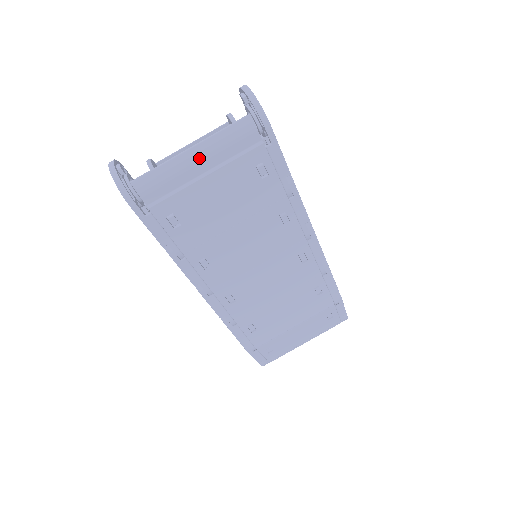
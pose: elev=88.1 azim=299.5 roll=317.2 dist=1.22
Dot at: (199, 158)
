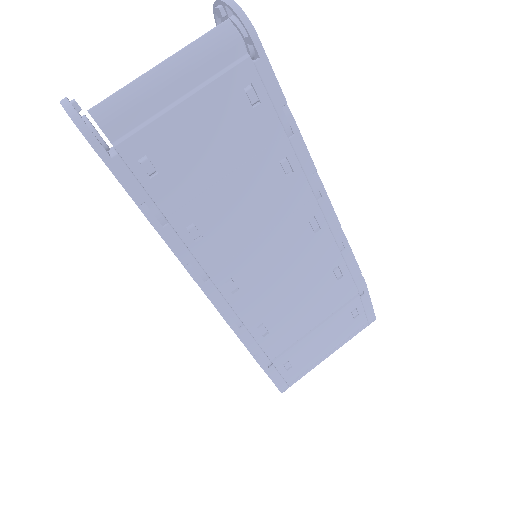
Dot at: (172, 76)
